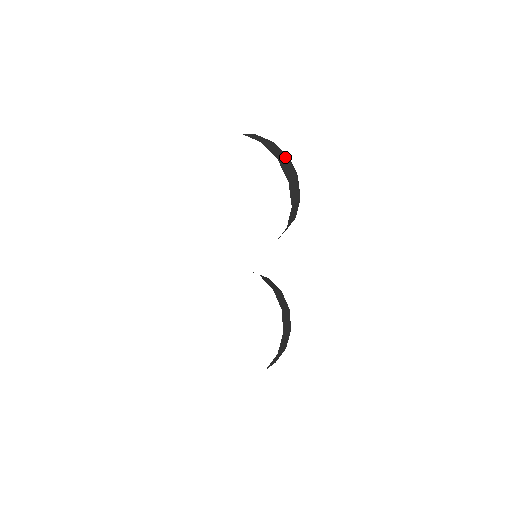
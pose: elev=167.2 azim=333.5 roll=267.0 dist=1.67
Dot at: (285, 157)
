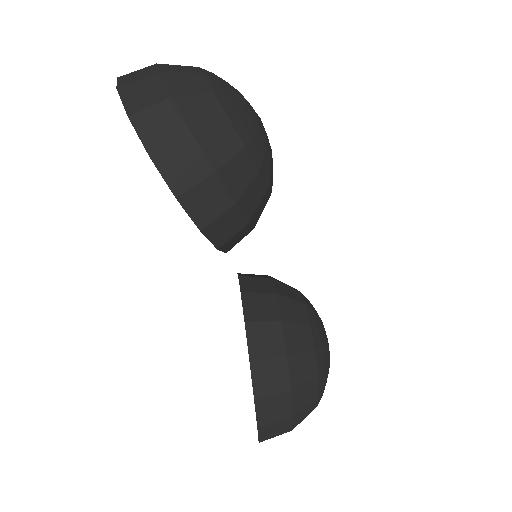
Dot at: (160, 101)
